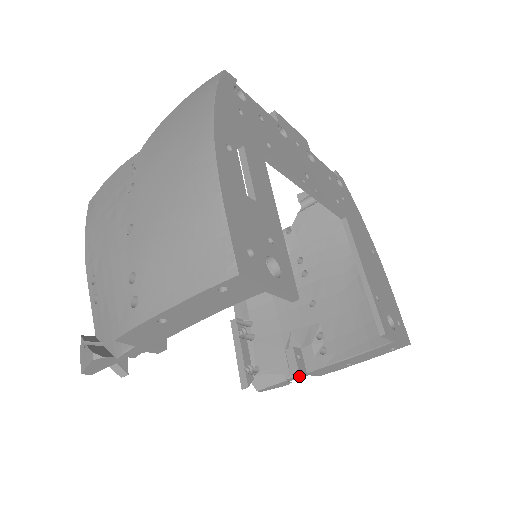
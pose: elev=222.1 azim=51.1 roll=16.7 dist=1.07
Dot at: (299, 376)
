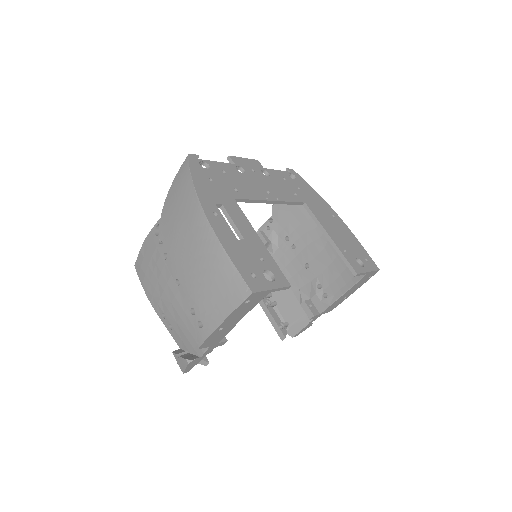
Dot at: (316, 318)
